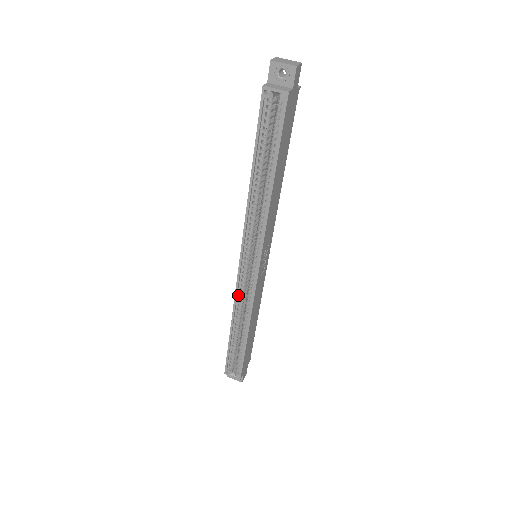
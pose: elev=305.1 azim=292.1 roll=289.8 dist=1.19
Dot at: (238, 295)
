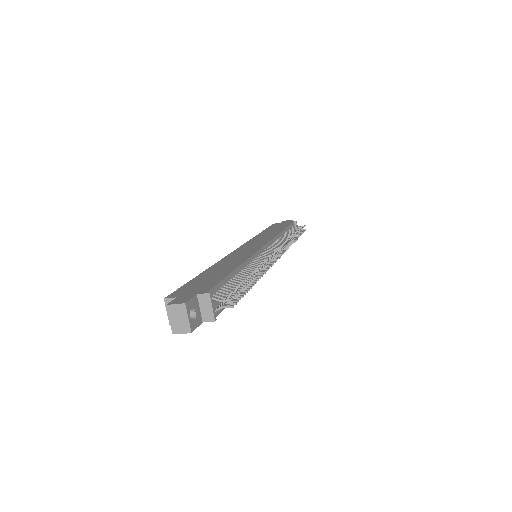
Dot at: occluded
